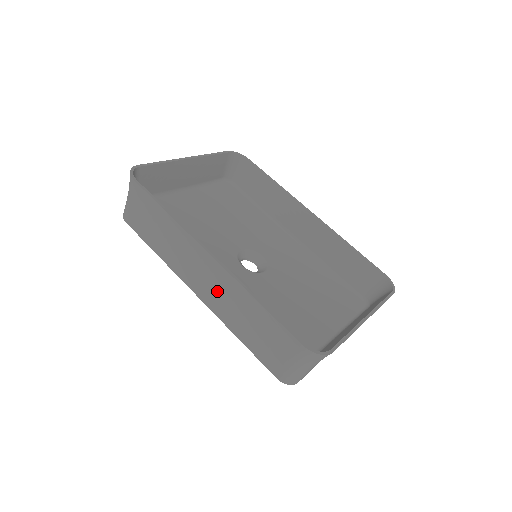
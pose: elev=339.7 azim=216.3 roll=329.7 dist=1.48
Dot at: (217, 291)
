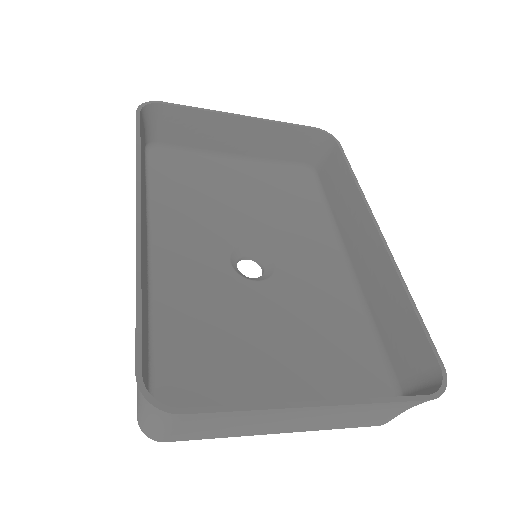
Dot at: occluded
